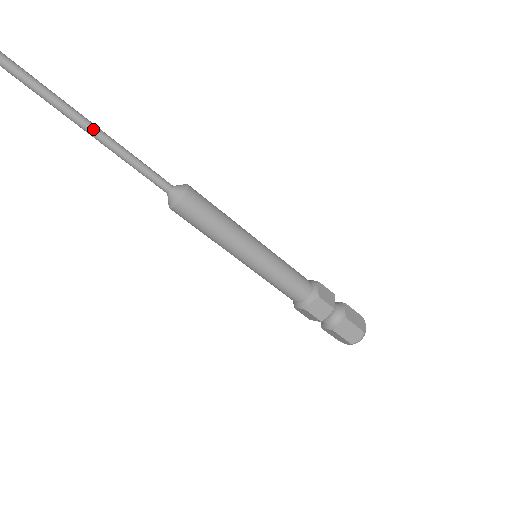
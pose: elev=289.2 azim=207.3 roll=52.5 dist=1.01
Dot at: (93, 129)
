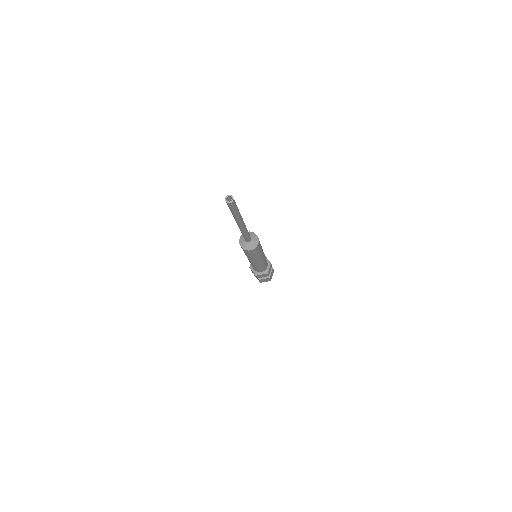
Dot at: (242, 226)
